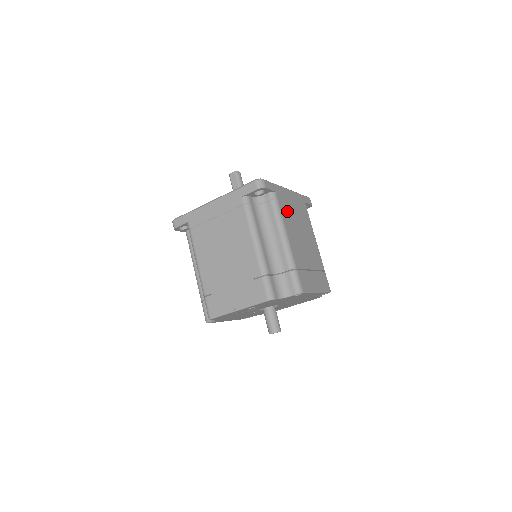
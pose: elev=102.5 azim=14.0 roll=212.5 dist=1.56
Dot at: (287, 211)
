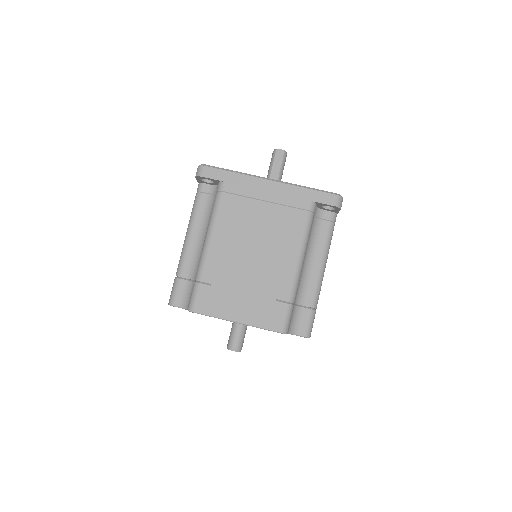
Dot at: occluded
